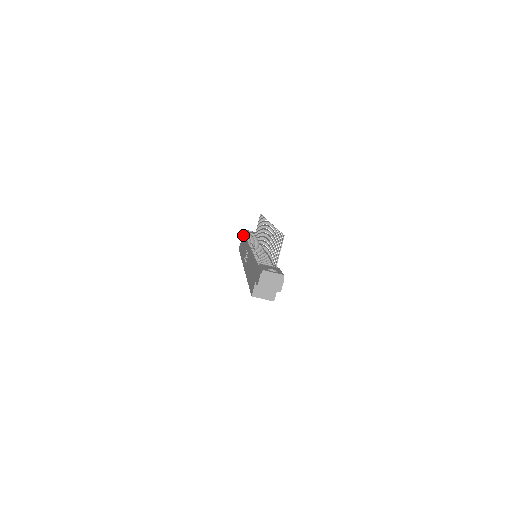
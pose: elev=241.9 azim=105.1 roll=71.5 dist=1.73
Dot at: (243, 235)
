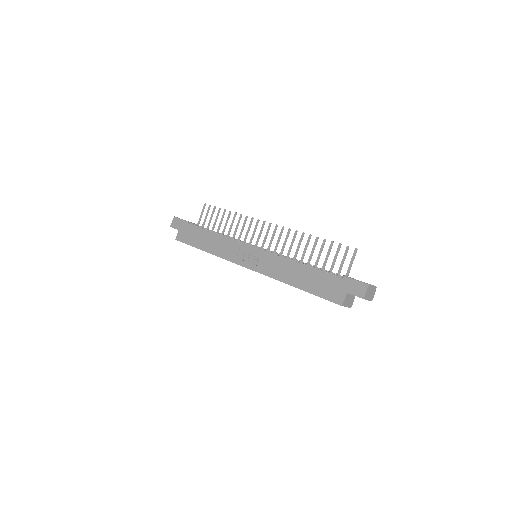
Dot at: (191, 226)
